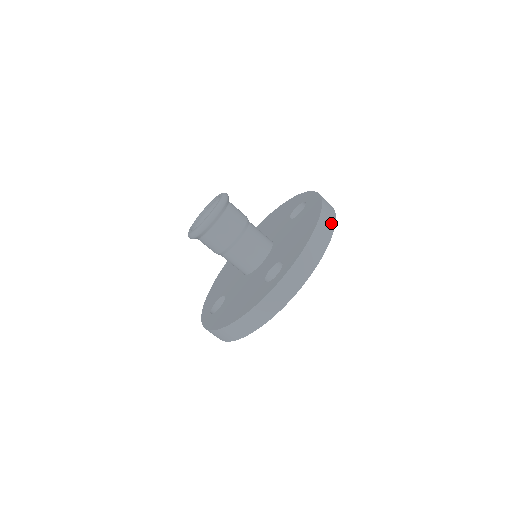
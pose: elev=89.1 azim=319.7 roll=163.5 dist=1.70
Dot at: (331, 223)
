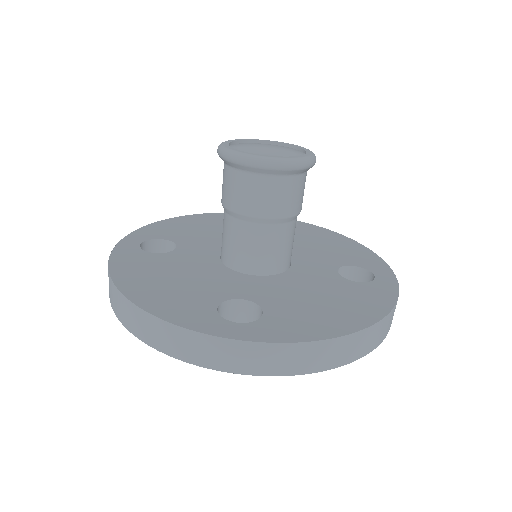
Dot at: (368, 347)
